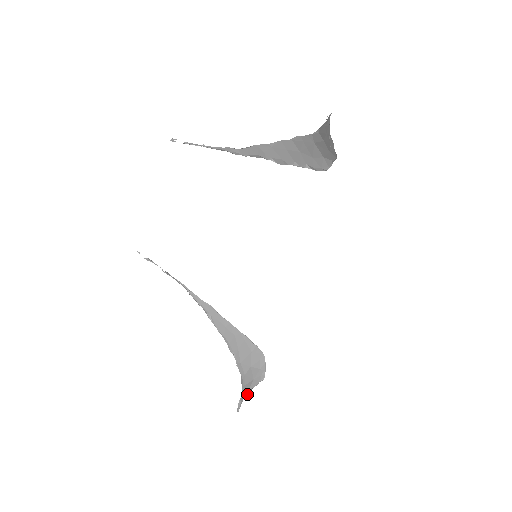
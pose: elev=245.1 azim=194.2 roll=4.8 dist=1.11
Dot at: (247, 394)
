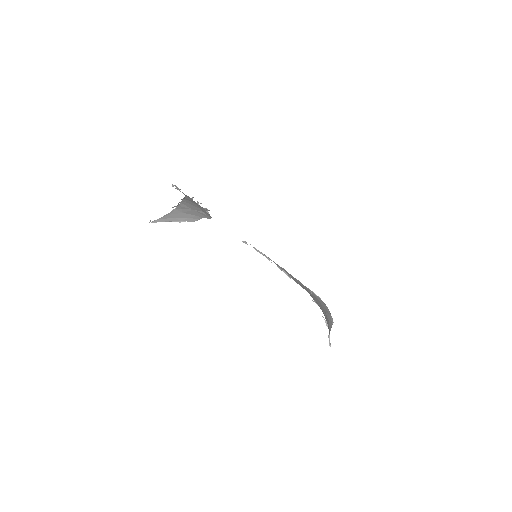
Dot at: occluded
